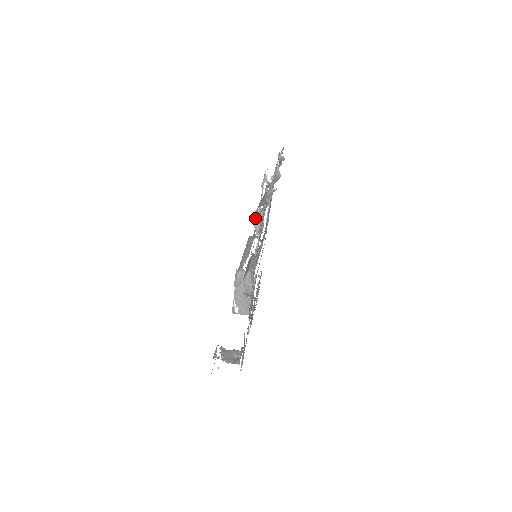
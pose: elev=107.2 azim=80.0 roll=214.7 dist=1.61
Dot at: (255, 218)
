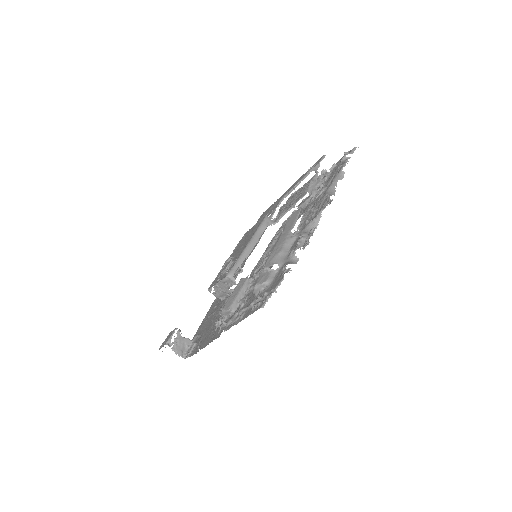
Dot at: occluded
